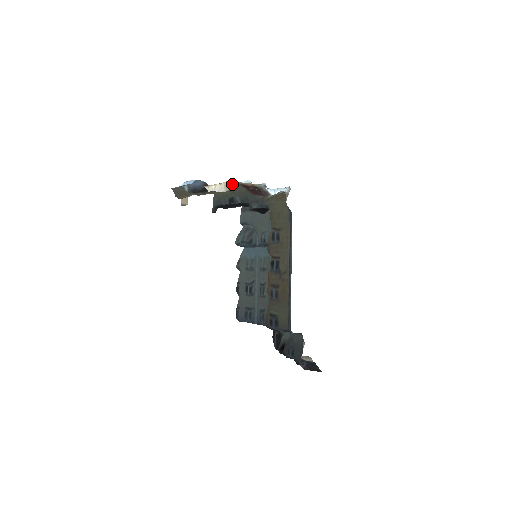
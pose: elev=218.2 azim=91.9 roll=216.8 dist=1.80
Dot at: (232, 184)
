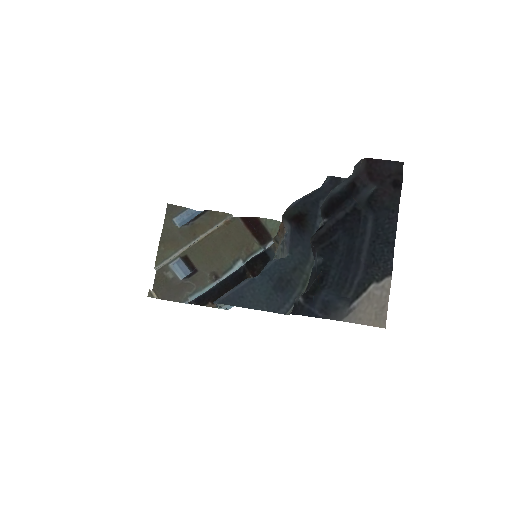
Dot at: (229, 239)
